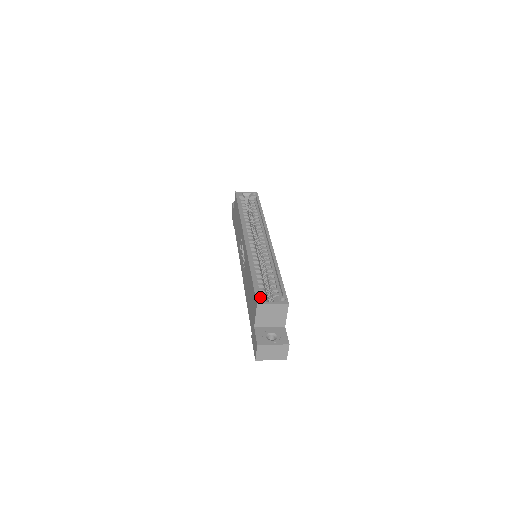
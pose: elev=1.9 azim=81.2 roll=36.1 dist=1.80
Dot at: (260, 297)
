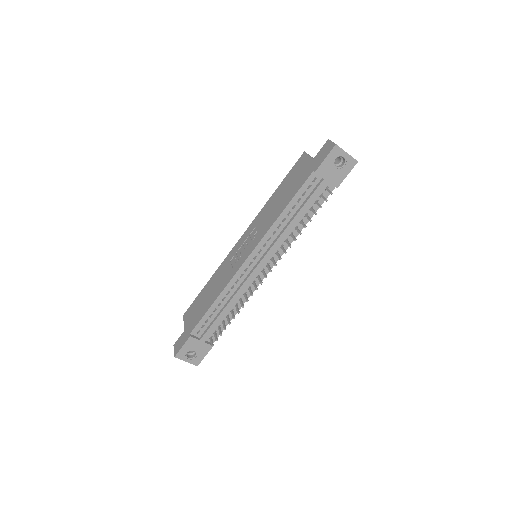
Dot at: occluded
